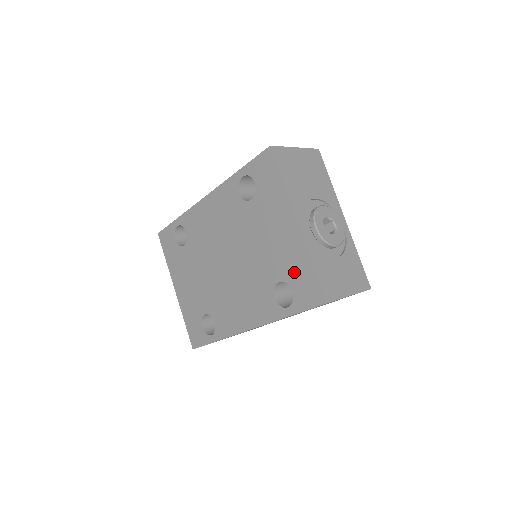
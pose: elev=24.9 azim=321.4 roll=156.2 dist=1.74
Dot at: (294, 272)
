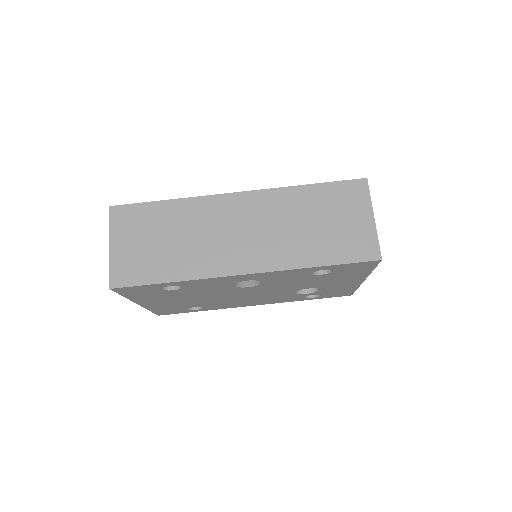
Dot at: occluded
